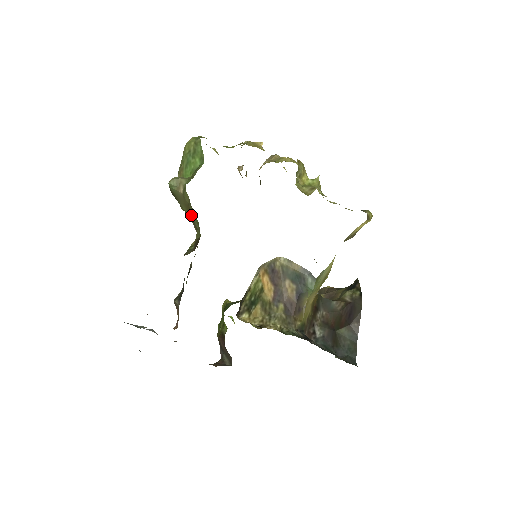
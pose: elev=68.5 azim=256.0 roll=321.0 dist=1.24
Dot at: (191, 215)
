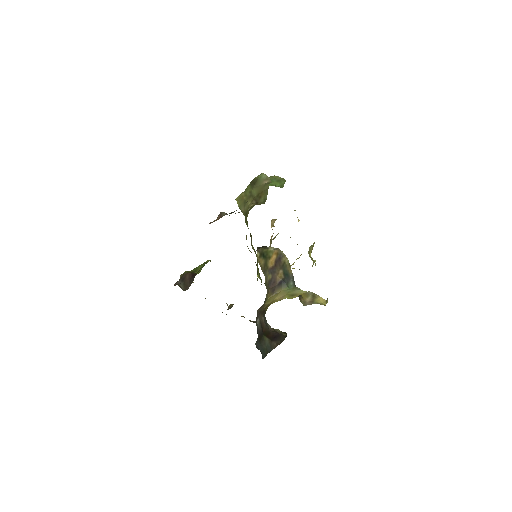
Dot at: (260, 195)
